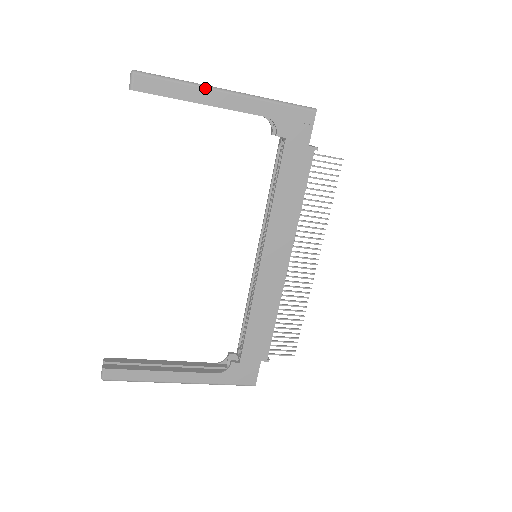
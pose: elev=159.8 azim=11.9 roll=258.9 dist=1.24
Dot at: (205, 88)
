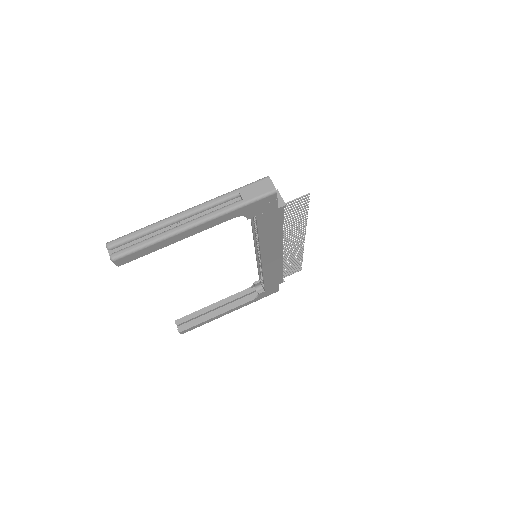
Dot at: (175, 235)
